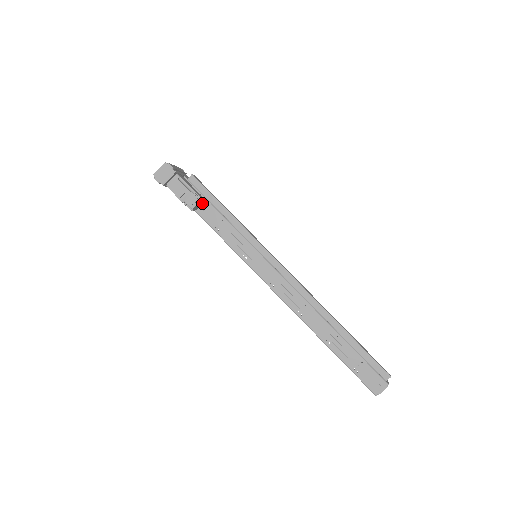
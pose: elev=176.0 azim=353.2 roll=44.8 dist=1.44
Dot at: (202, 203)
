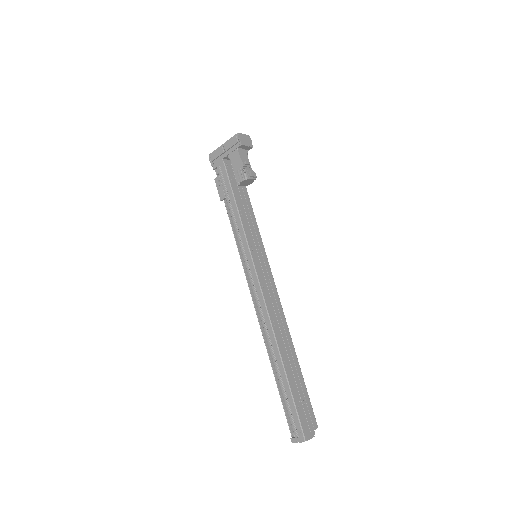
Dot at: (238, 187)
